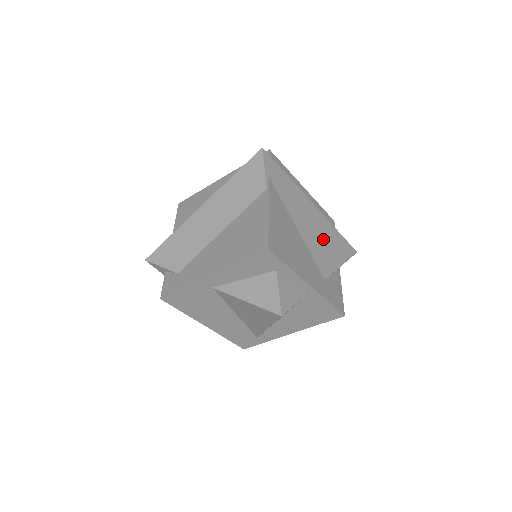
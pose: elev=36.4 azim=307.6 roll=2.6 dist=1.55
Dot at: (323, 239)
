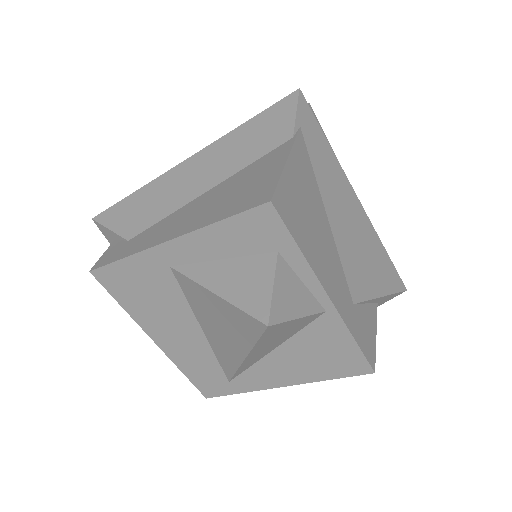
Dot at: (362, 247)
